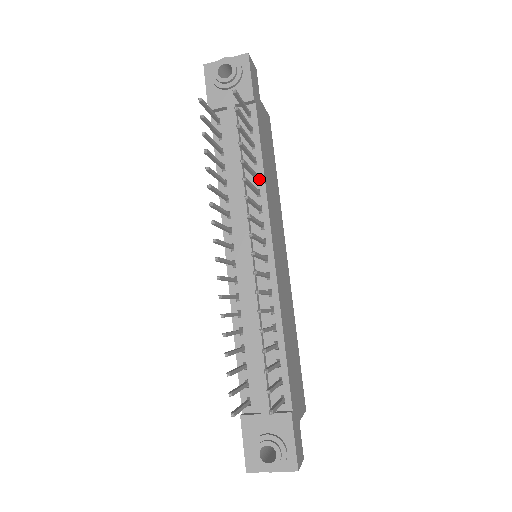
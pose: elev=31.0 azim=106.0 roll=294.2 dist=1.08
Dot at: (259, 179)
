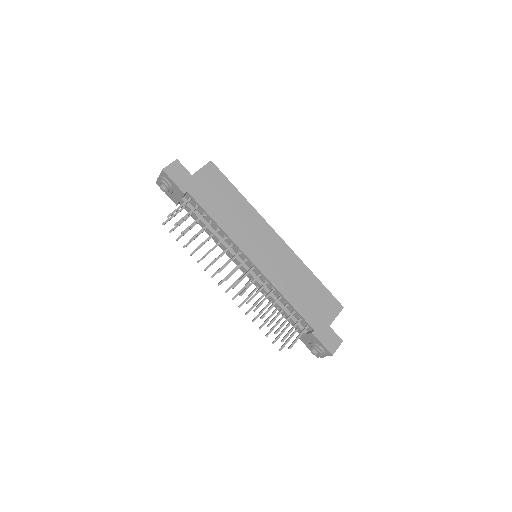
Dot at: (220, 230)
